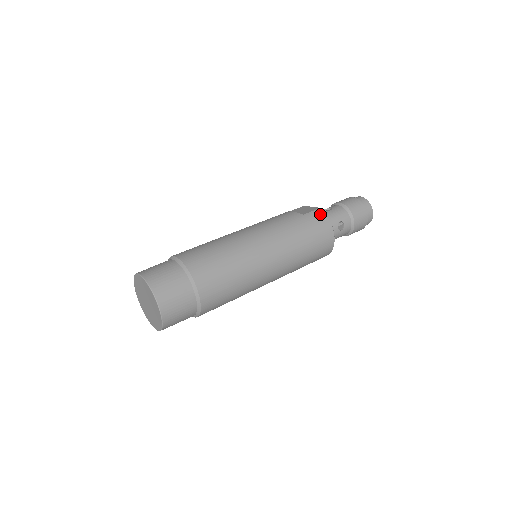
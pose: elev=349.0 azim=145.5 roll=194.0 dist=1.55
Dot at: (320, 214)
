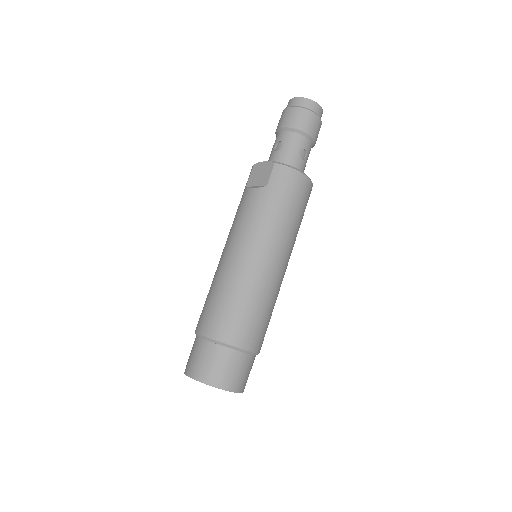
Dot at: (280, 170)
